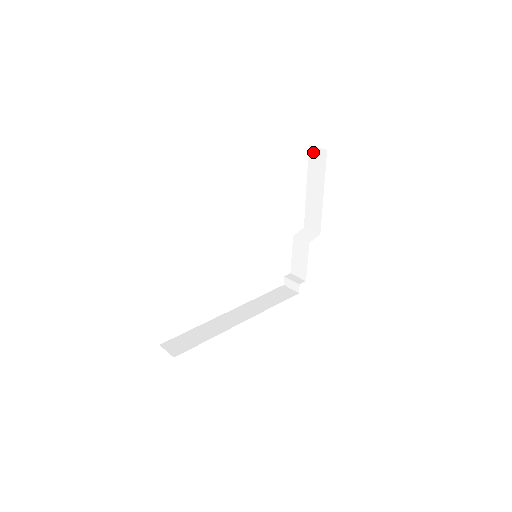
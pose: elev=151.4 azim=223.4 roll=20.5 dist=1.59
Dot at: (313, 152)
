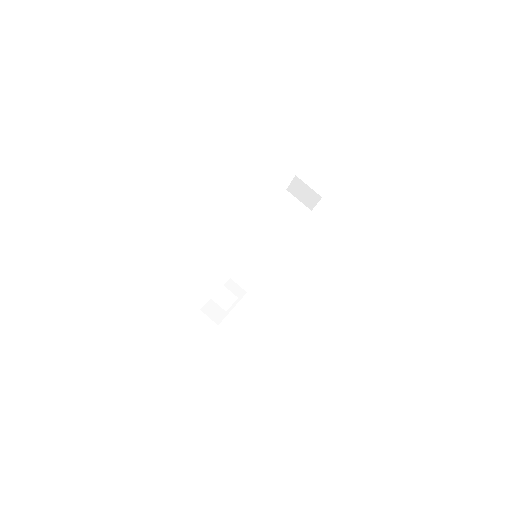
Dot at: occluded
